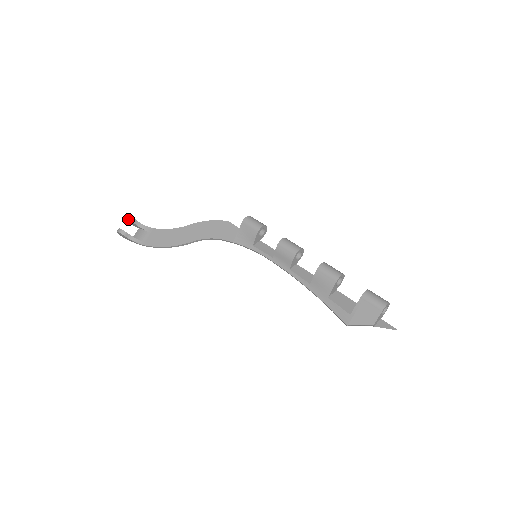
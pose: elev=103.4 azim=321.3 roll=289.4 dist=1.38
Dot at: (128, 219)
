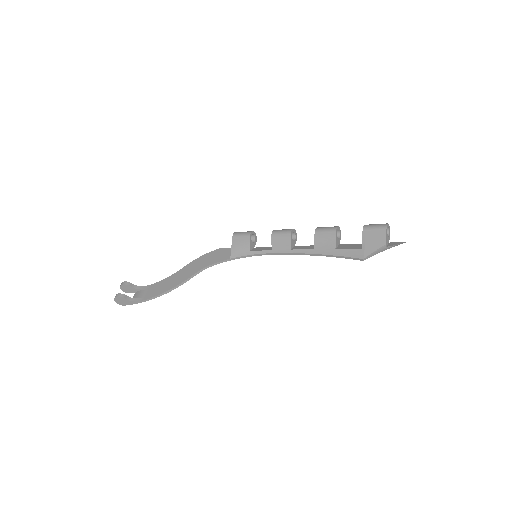
Dot at: (123, 284)
